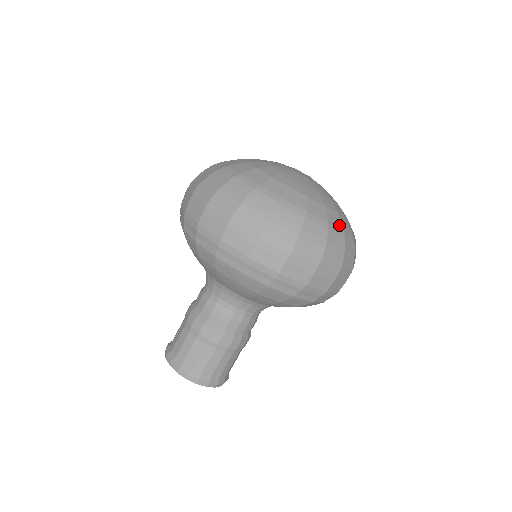
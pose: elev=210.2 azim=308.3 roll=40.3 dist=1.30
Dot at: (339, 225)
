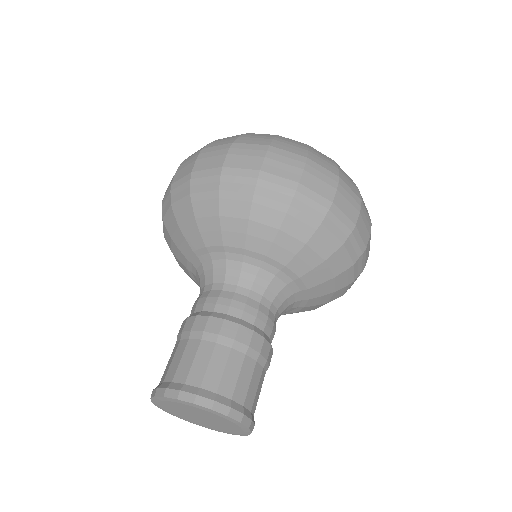
Dot at: occluded
